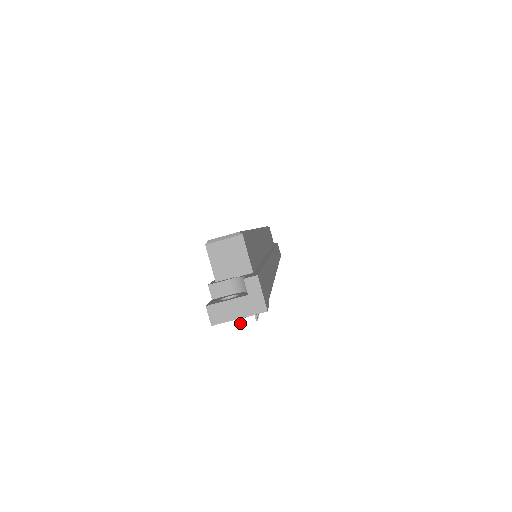
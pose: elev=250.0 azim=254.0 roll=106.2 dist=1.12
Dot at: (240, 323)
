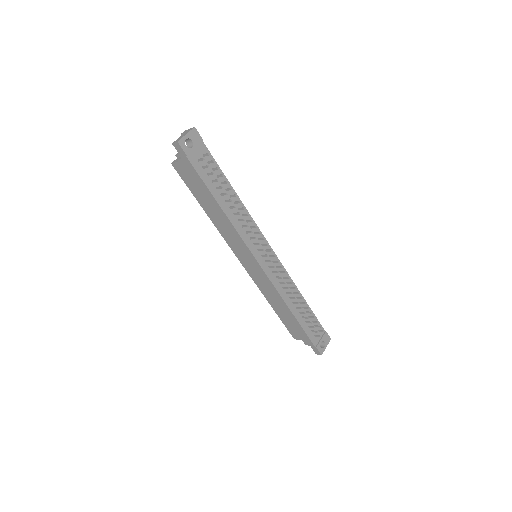
Dot at: (203, 158)
